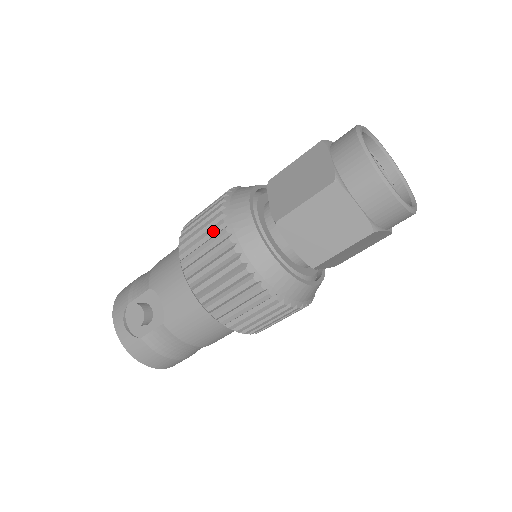
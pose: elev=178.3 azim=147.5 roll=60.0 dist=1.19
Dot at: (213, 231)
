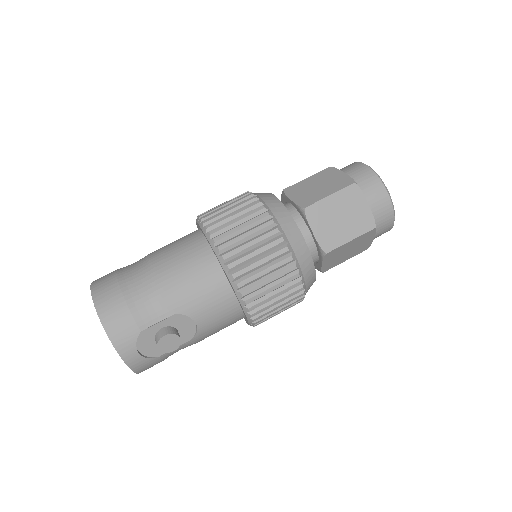
Dot at: (281, 266)
